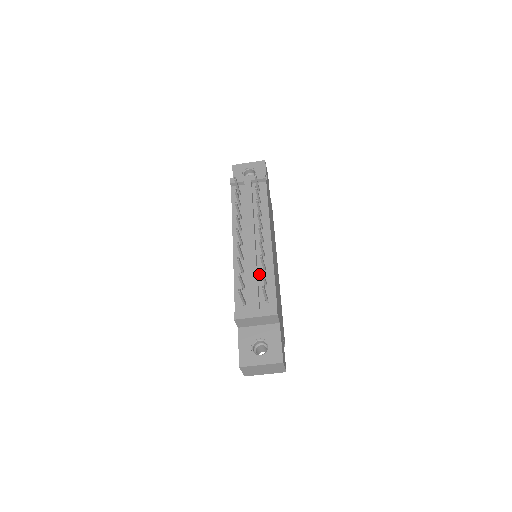
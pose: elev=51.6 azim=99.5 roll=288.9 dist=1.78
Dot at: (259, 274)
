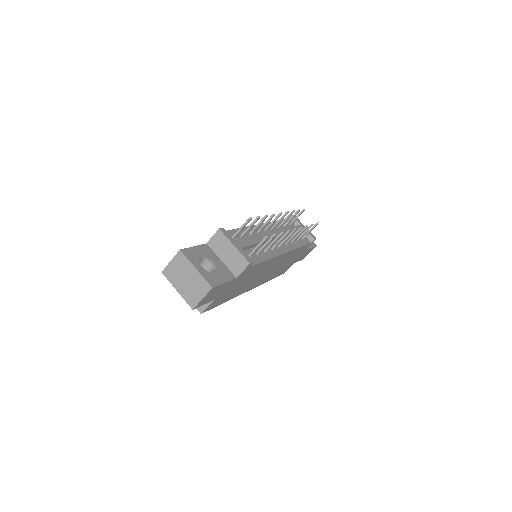
Dot at: (259, 247)
